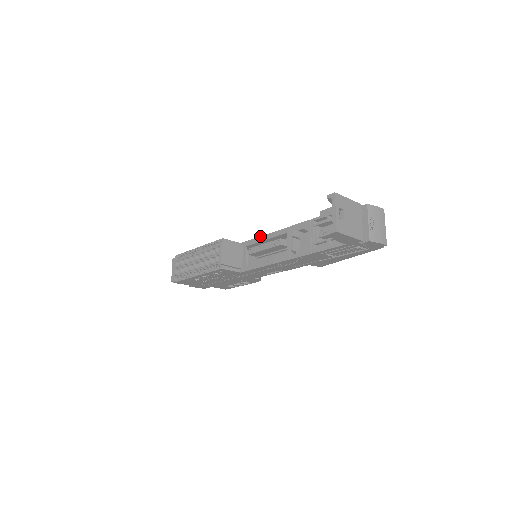
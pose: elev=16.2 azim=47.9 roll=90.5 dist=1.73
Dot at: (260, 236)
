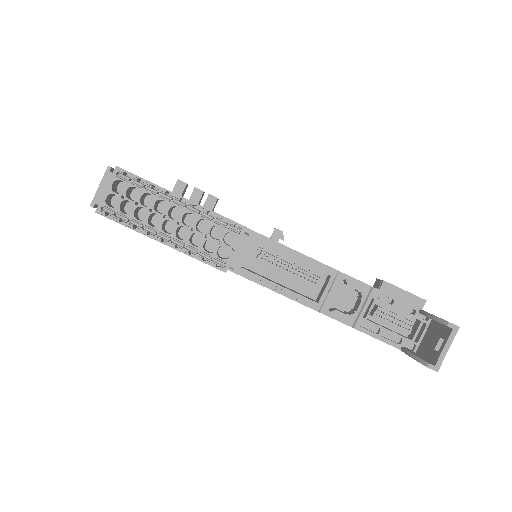
Dot at: occluded
